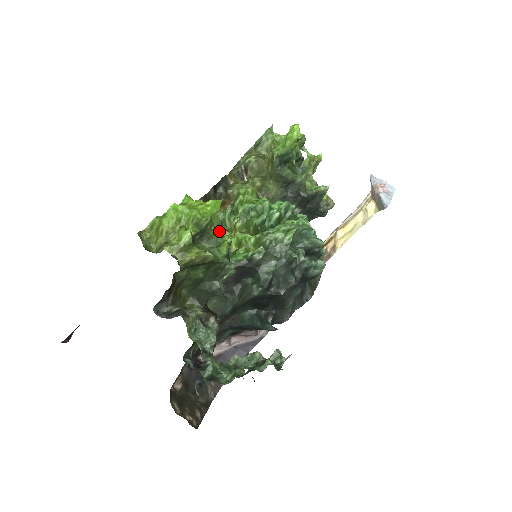
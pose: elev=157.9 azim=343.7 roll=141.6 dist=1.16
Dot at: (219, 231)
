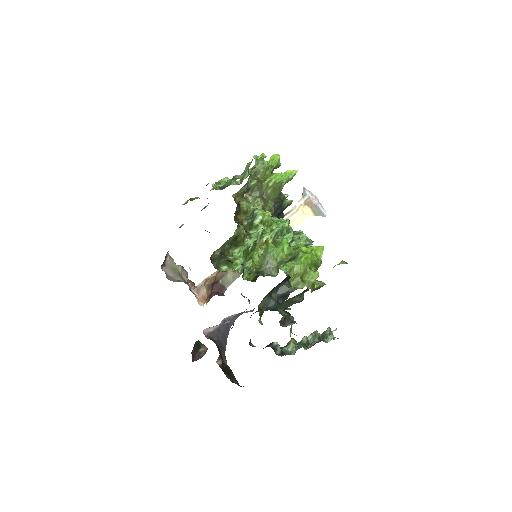
Dot at: occluded
